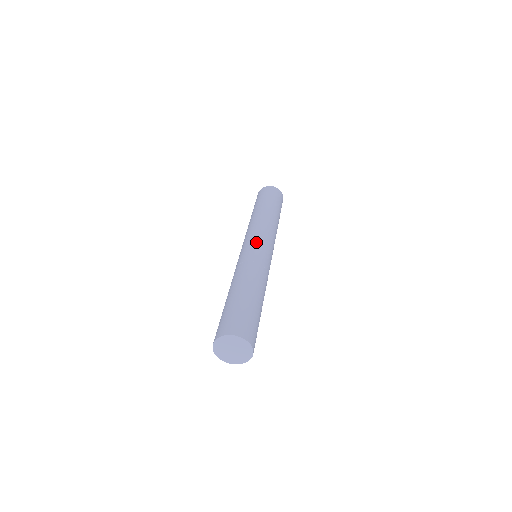
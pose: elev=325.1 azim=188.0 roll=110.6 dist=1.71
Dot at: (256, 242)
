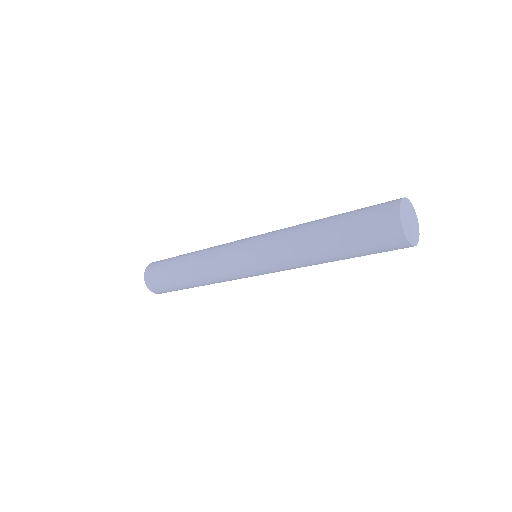
Dot at: occluded
